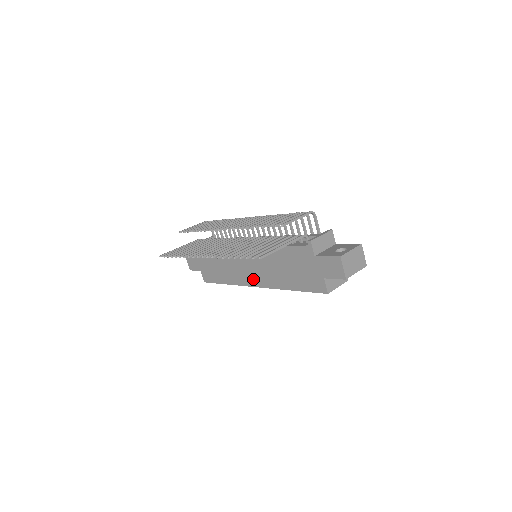
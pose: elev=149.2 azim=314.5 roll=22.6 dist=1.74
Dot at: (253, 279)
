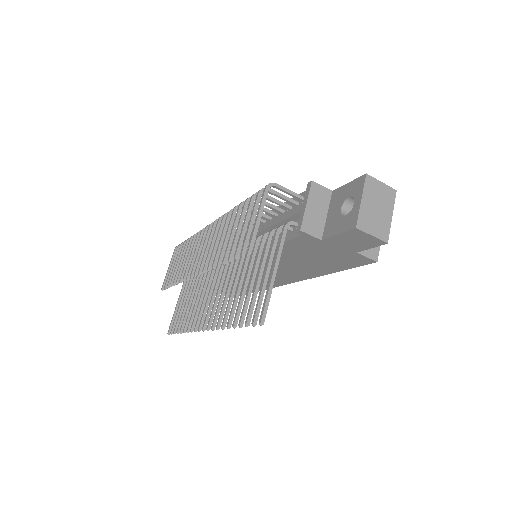
Dot at: (276, 281)
